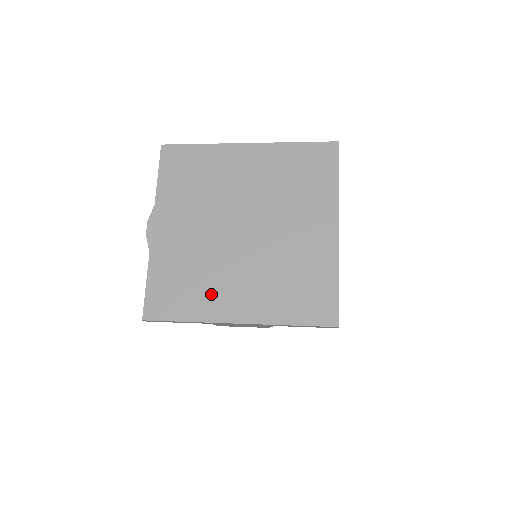
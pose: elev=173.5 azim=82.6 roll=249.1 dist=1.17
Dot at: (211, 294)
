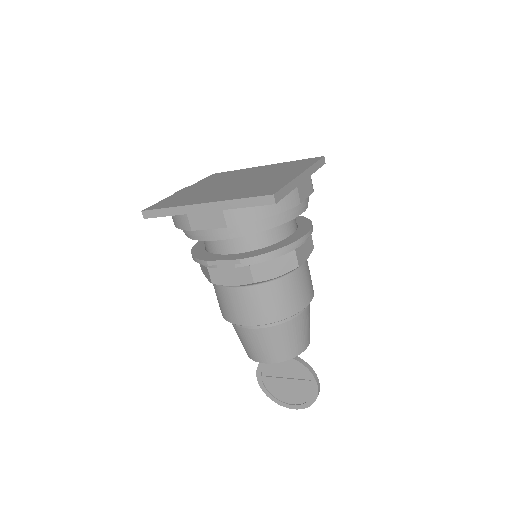
Dot at: (195, 199)
